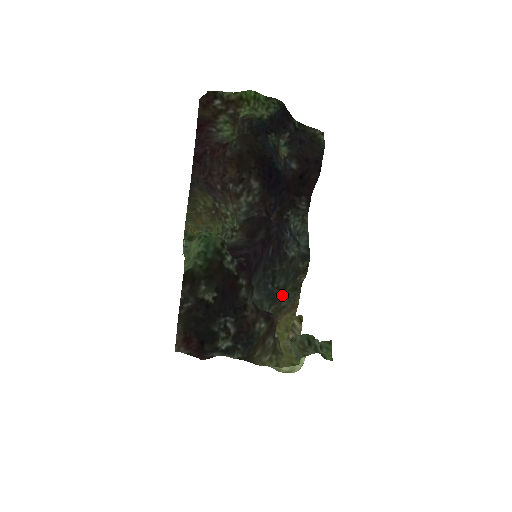
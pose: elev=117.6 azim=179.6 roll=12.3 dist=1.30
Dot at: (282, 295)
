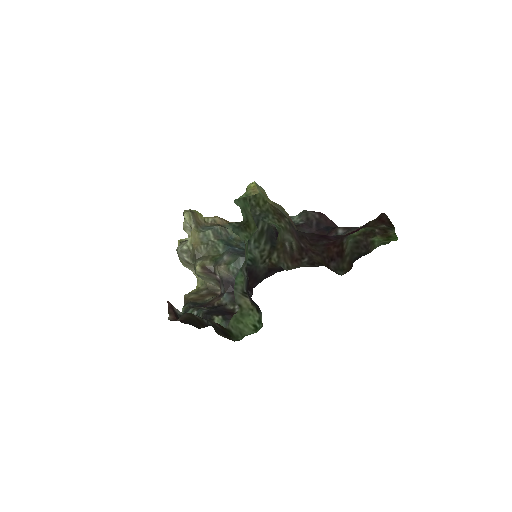
Dot at: (233, 241)
